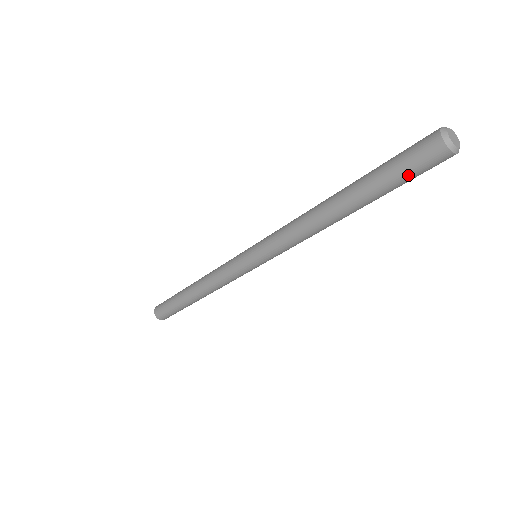
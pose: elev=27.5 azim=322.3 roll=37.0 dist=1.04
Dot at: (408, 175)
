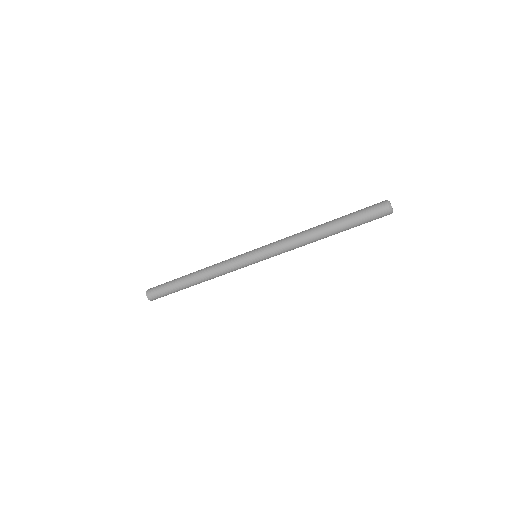
Dot at: (369, 221)
